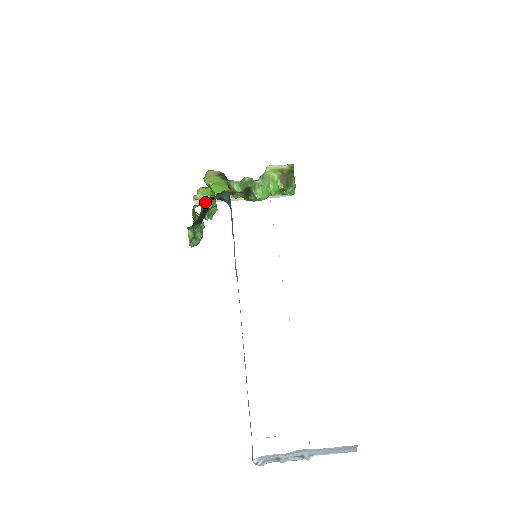
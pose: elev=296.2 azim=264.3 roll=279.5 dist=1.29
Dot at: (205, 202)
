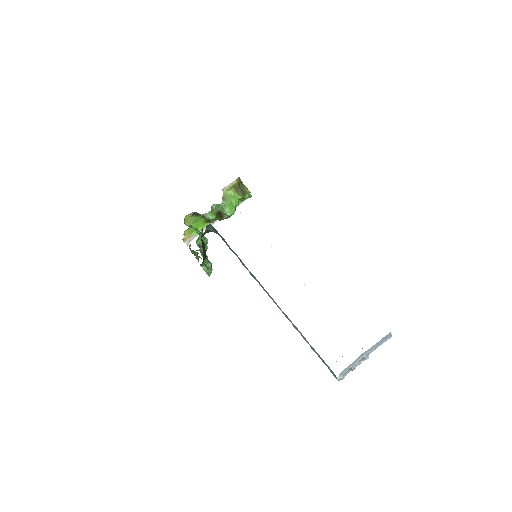
Dot at: (198, 240)
